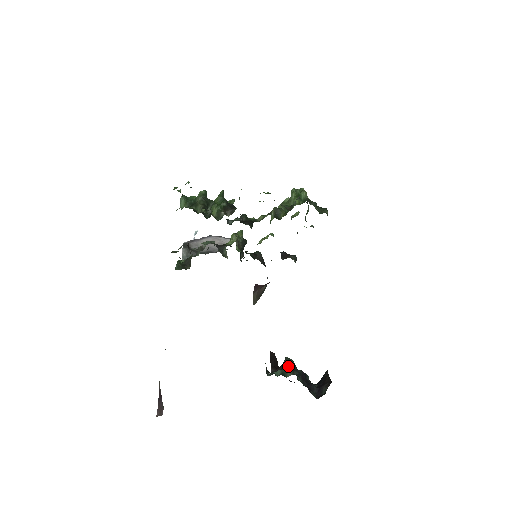
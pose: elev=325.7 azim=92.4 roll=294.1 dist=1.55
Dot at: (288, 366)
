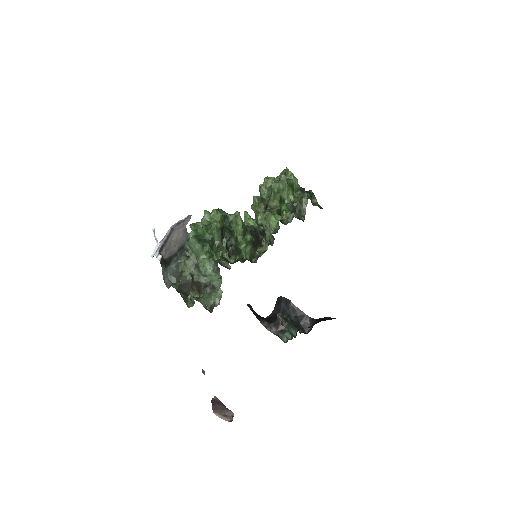
Dot at: (287, 325)
